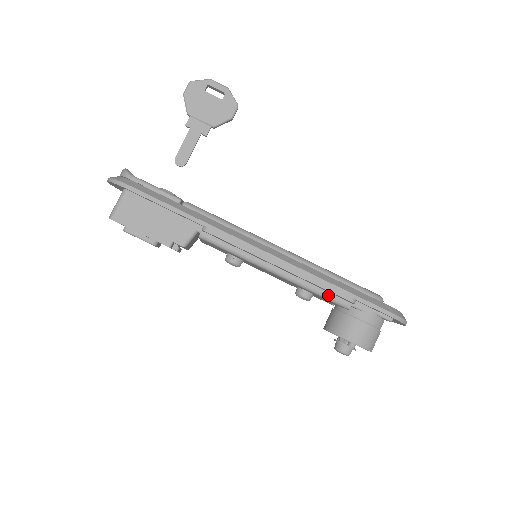
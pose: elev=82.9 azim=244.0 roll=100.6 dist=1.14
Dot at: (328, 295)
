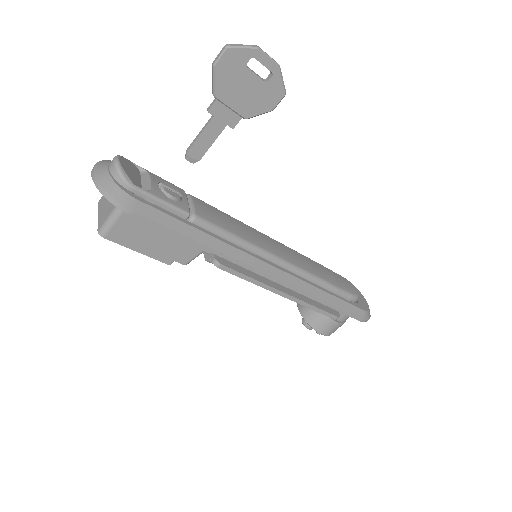
Dot at: occluded
